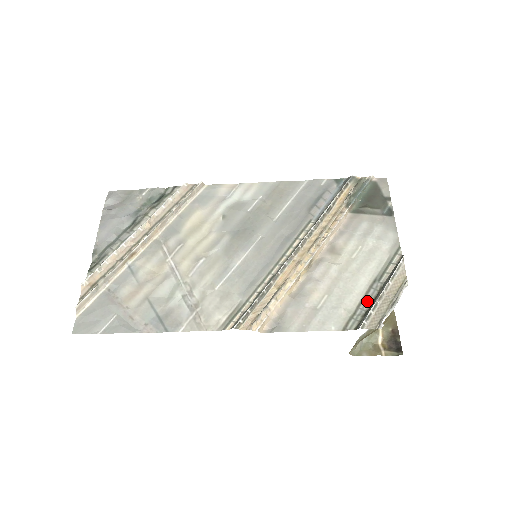
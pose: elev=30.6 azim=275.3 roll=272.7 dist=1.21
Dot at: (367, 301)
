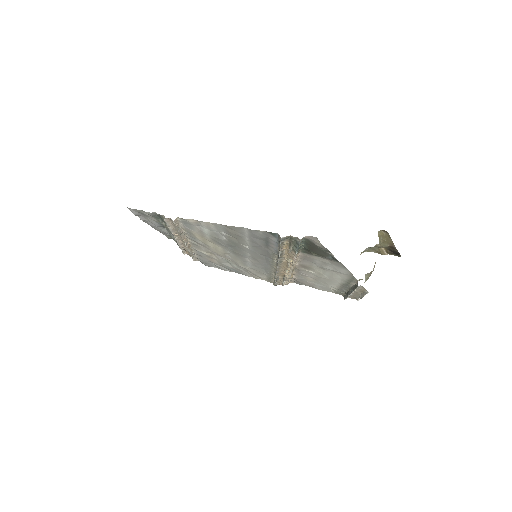
Dot at: (344, 290)
